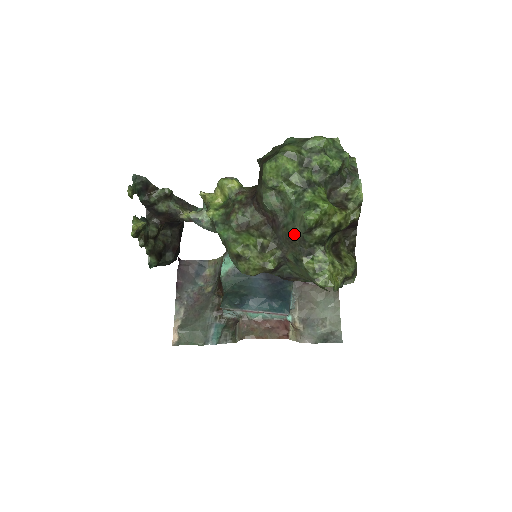
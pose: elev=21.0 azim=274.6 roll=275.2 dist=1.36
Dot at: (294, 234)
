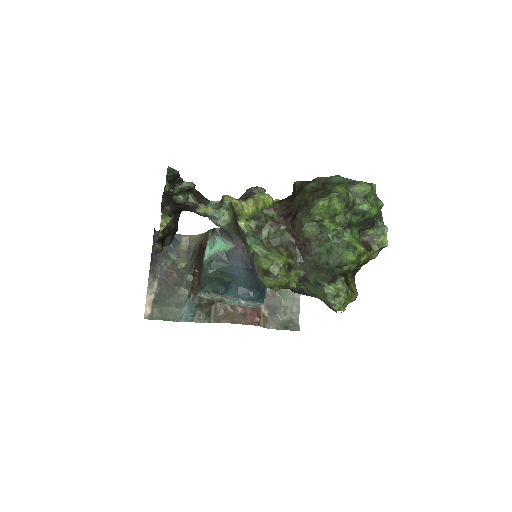
Dot at: (326, 265)
